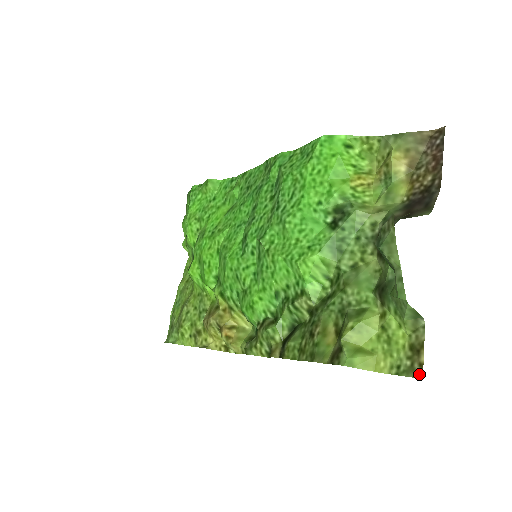
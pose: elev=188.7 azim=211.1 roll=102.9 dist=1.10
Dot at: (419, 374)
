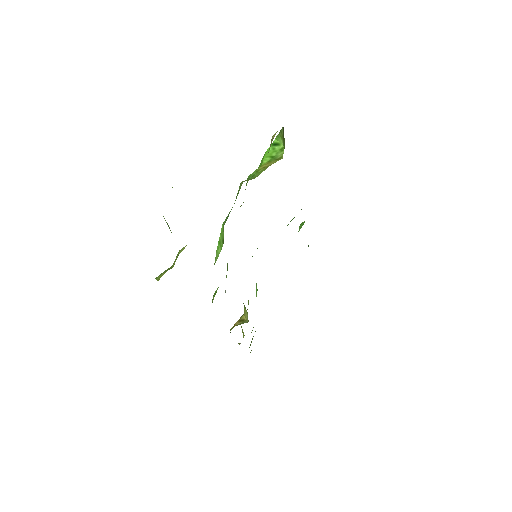
Dot at: occluded
